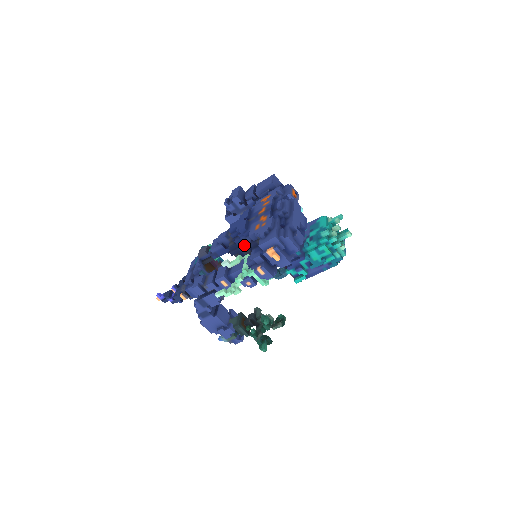
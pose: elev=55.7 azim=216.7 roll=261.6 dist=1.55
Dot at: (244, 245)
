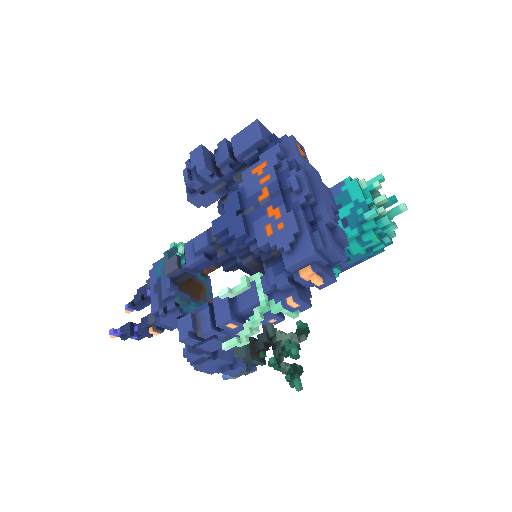
Dot at: (246, 256)
